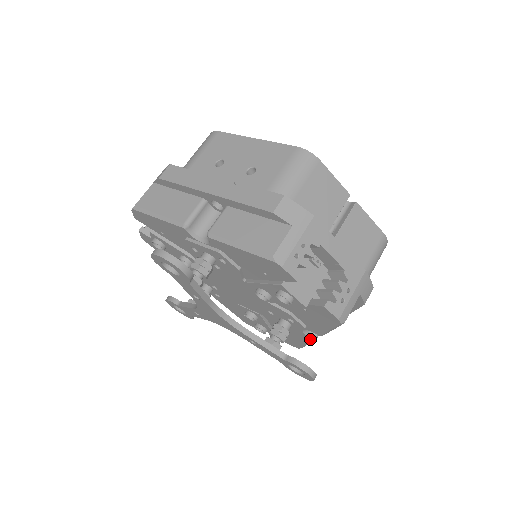
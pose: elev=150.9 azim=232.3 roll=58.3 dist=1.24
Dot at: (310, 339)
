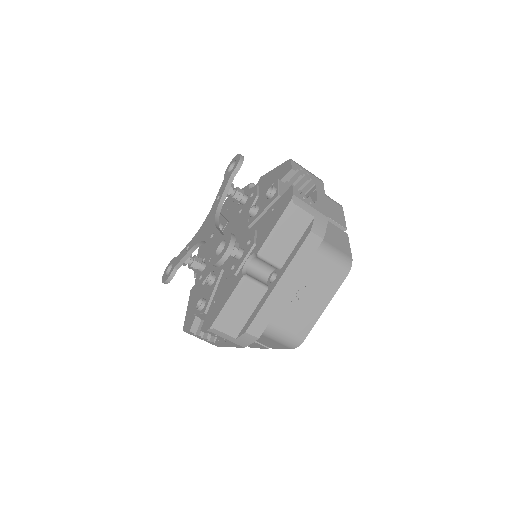
Dot at: (241, 277)
